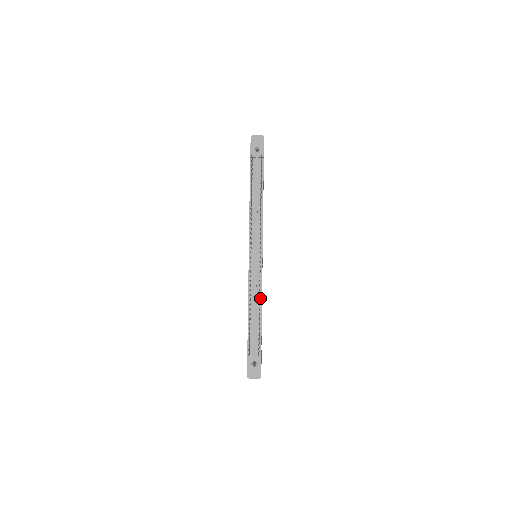
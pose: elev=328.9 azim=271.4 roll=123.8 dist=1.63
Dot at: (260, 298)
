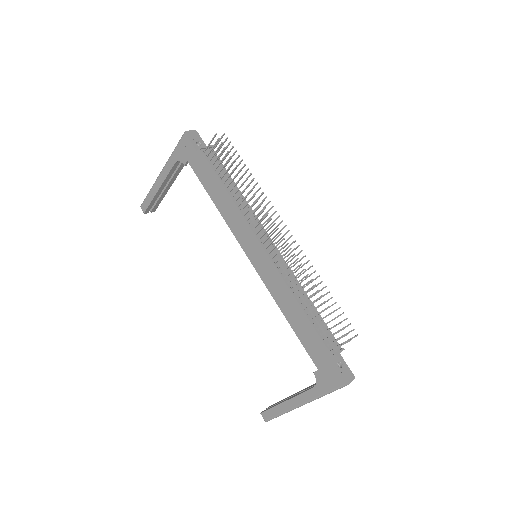
Dot at: occluded
